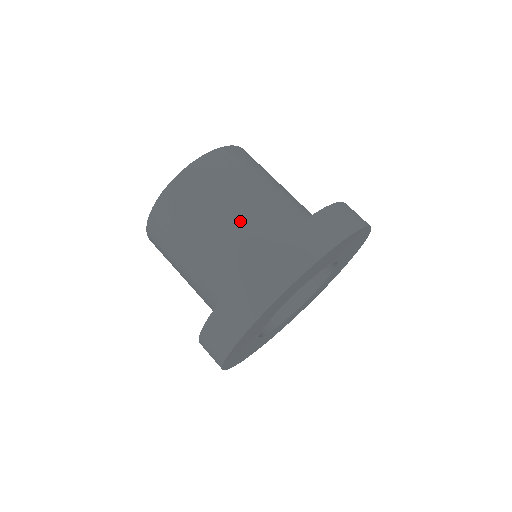
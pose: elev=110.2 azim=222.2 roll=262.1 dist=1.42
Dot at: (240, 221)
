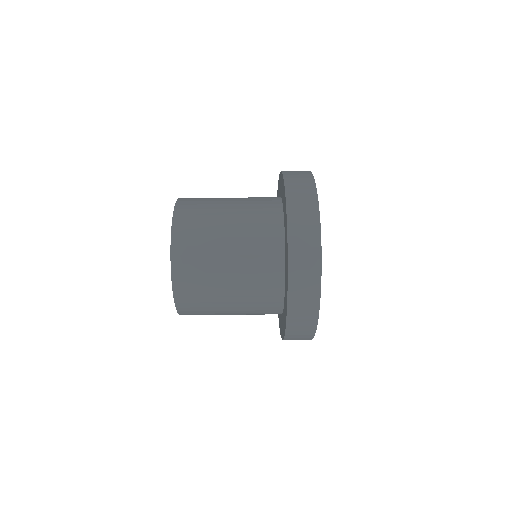
Dot at: occluded
